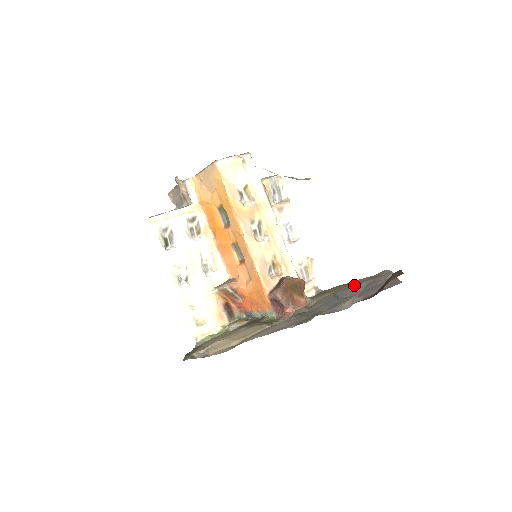
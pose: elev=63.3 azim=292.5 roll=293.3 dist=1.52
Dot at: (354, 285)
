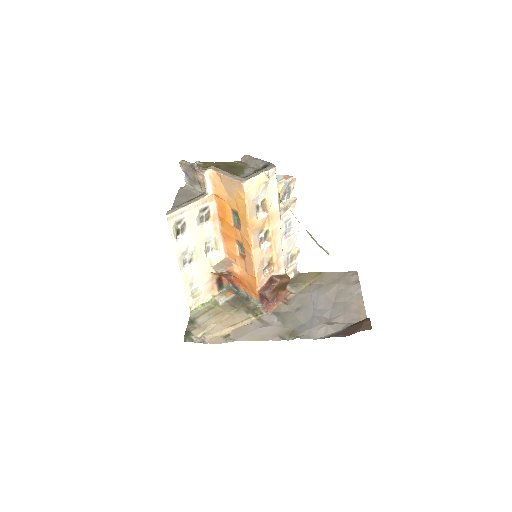
Dot at: (328, 286)
